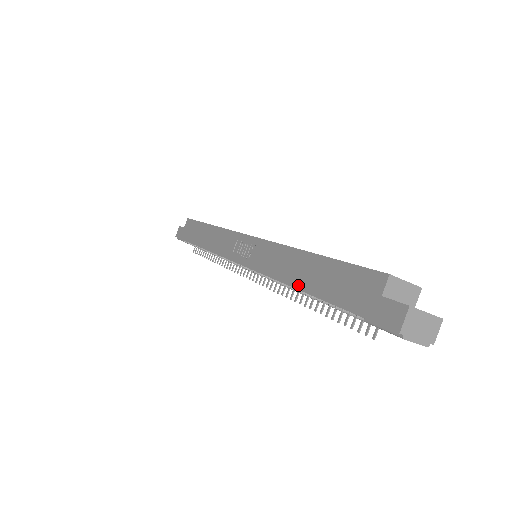
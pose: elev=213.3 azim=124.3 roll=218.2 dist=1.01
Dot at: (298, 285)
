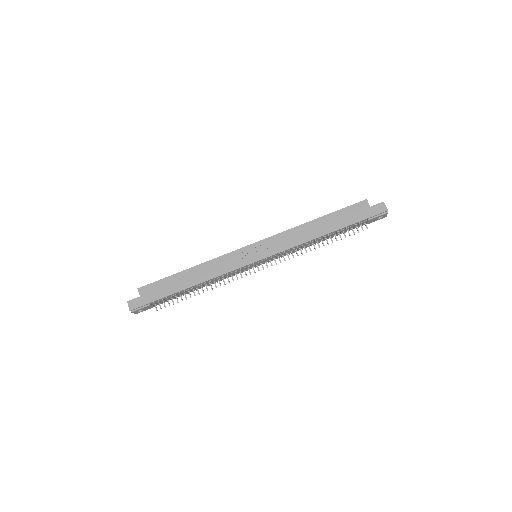
Dot at: (323, 234)
